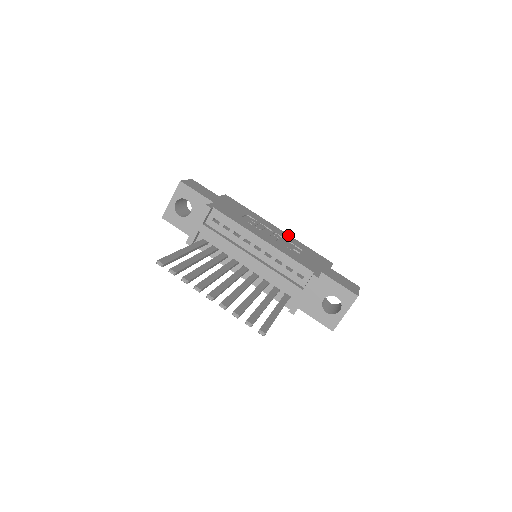
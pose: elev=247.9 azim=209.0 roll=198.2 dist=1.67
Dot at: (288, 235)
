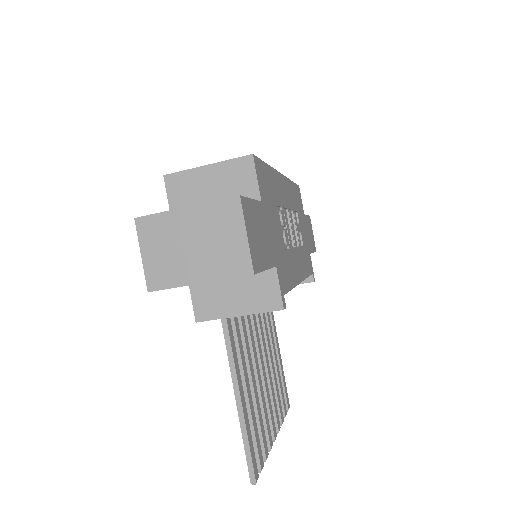
Dot at: (287, 181)
